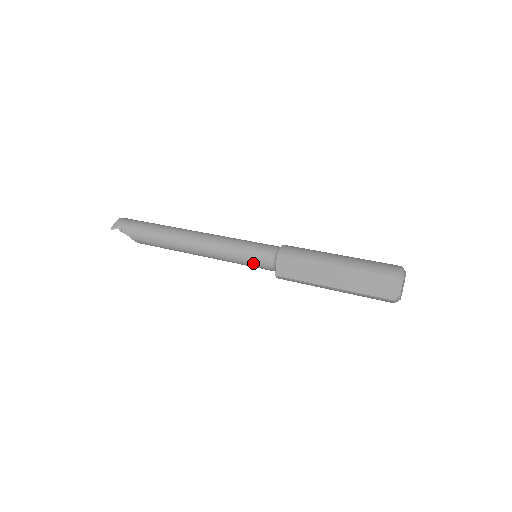
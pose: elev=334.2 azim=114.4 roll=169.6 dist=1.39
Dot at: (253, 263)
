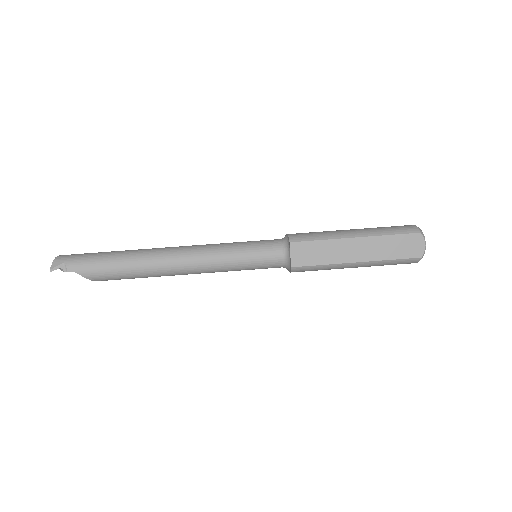
Dot at: (258, 263)
